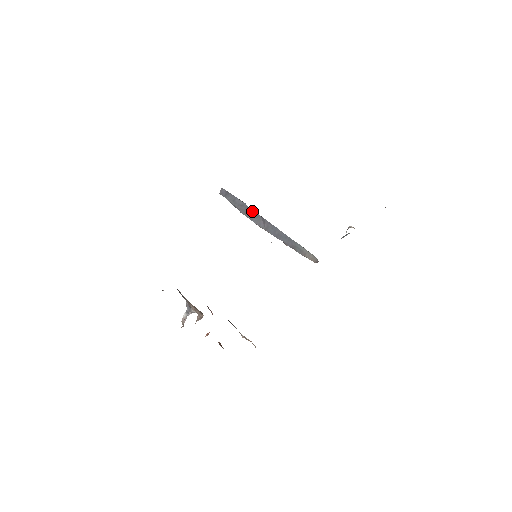
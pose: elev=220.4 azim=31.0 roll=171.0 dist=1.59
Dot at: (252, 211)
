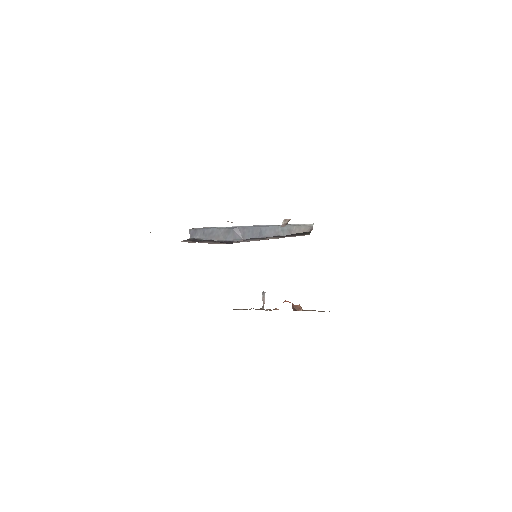
Dot at: (223, 230)
